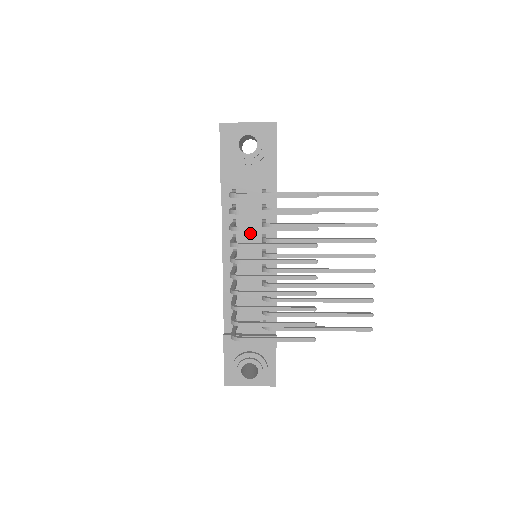
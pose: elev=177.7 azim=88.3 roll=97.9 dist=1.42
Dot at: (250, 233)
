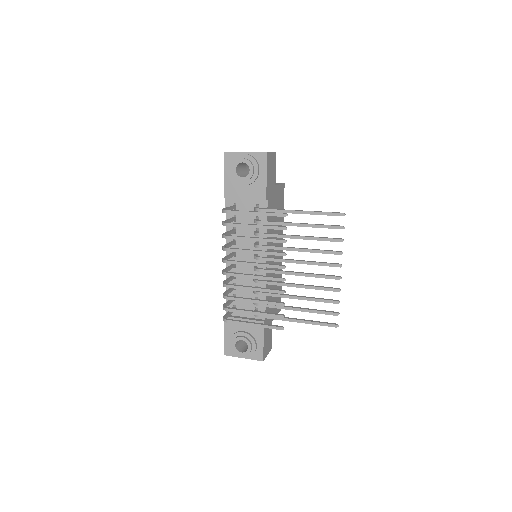
Dot at: occluded
